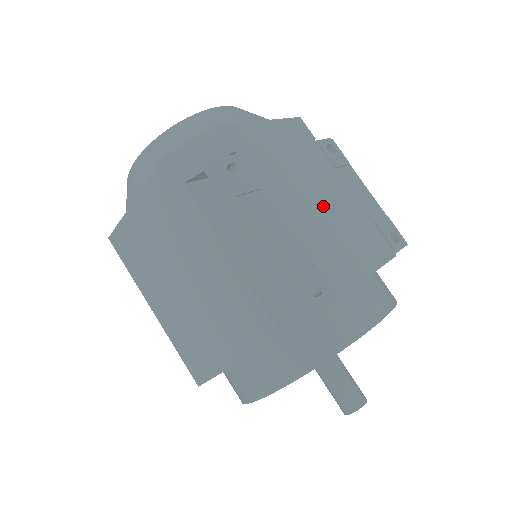
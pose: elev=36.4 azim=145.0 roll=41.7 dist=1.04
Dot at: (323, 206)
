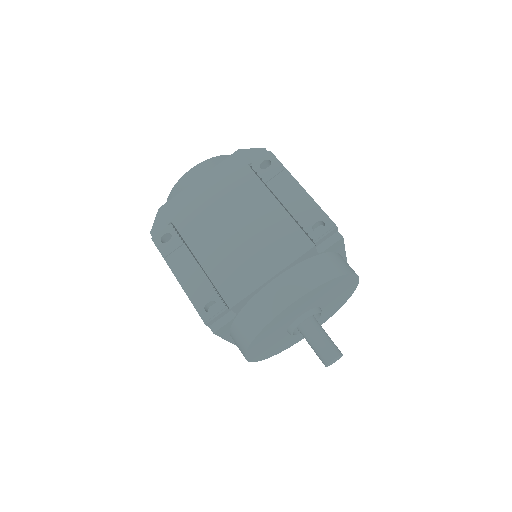
Dot at: (240, 231)
